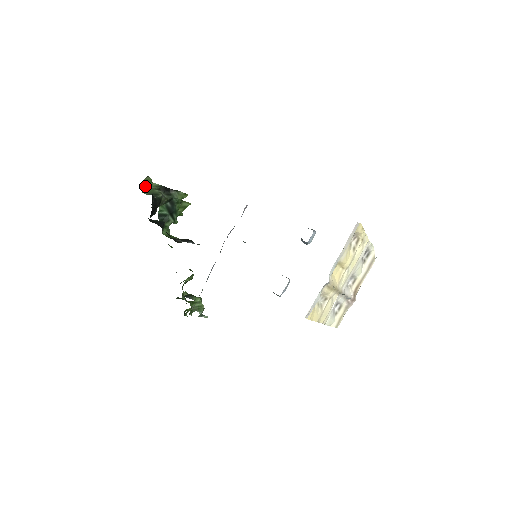
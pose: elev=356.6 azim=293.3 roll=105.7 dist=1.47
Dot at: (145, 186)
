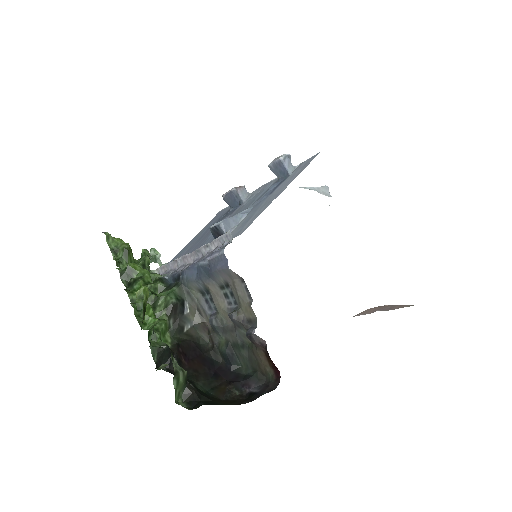
Dot at: (175, 399)
